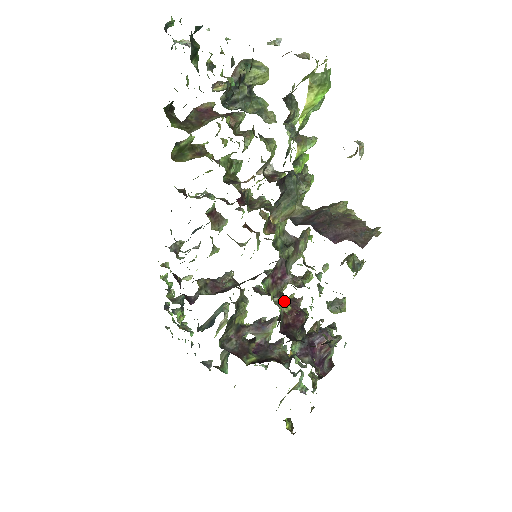
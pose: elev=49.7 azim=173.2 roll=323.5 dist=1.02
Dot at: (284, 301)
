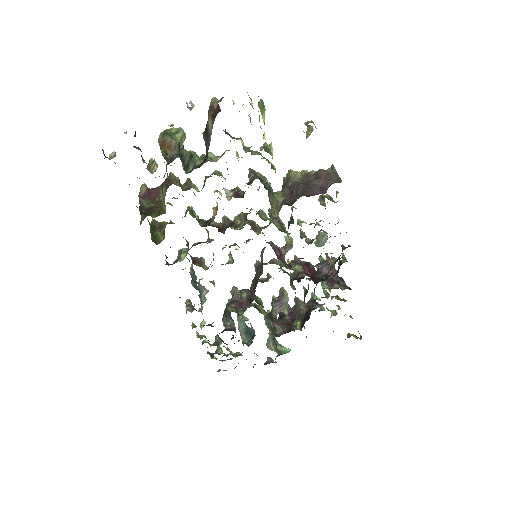
Dot at: occluded
